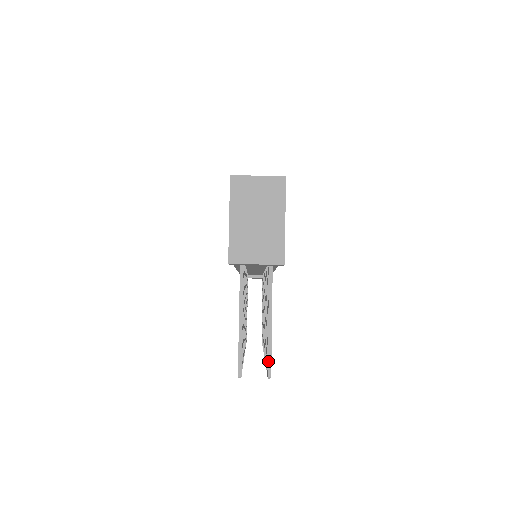
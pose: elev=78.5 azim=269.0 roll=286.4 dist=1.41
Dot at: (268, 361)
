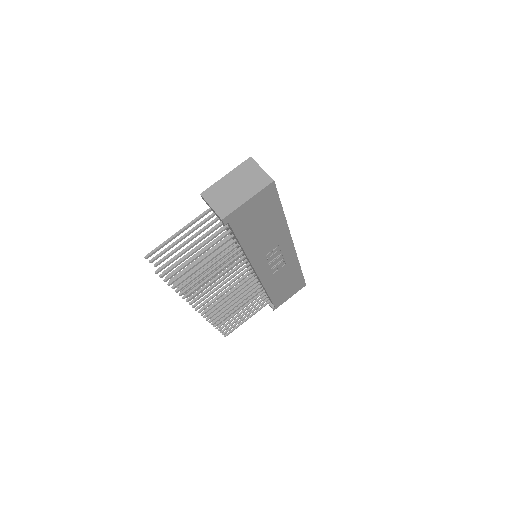
Dot at: (165, 264)
